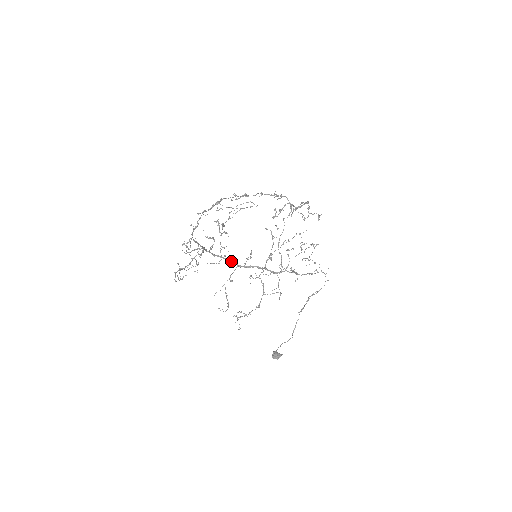
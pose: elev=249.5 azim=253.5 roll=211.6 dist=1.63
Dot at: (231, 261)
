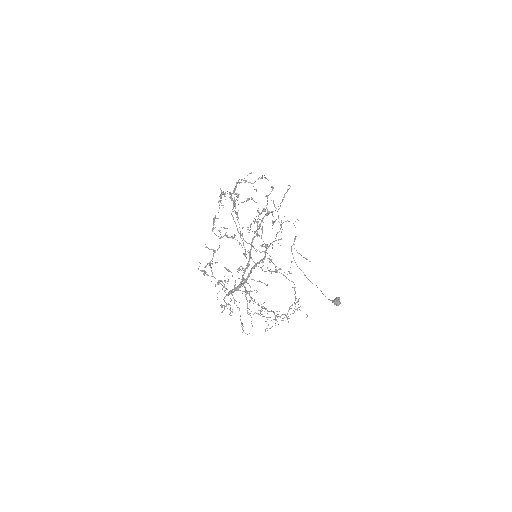
Dot at: (239, 285)
